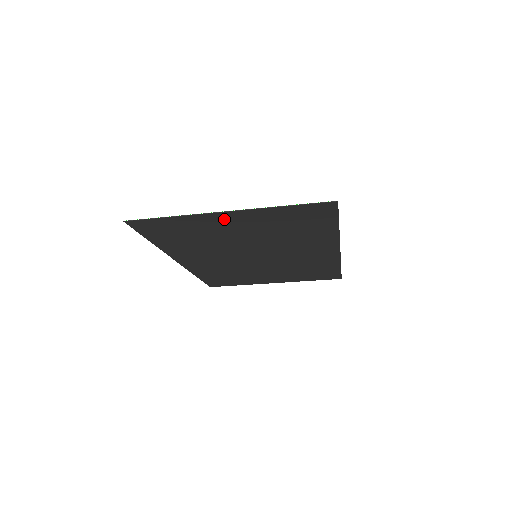
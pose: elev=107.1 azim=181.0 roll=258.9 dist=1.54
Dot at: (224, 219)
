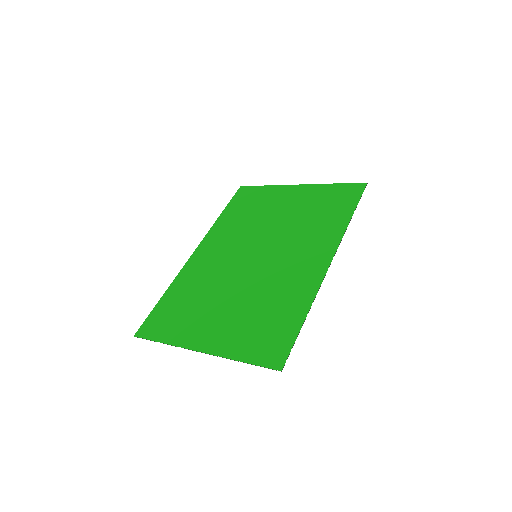
Dot at: (202, 337)
